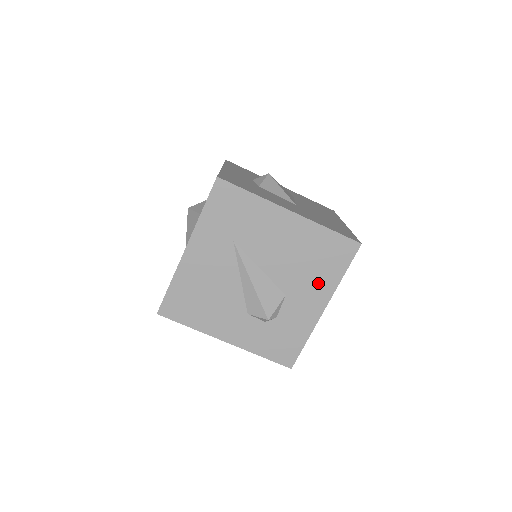
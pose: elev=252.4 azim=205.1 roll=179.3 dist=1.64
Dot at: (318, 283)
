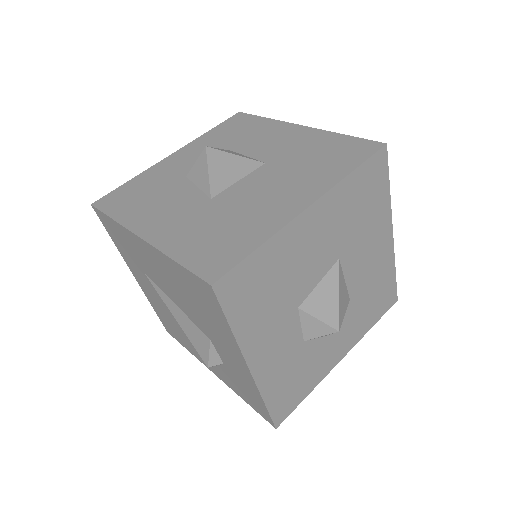
Dot at: (220, 333)
